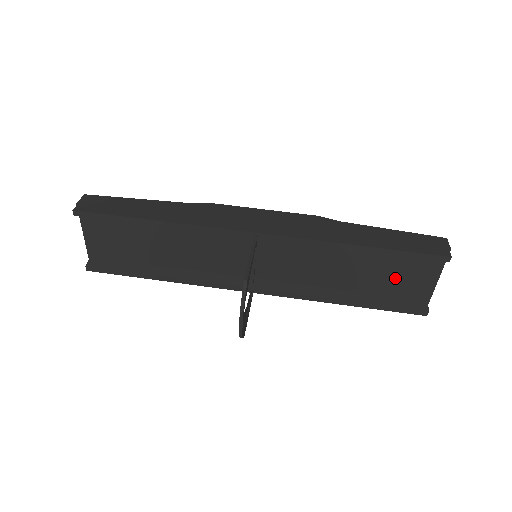
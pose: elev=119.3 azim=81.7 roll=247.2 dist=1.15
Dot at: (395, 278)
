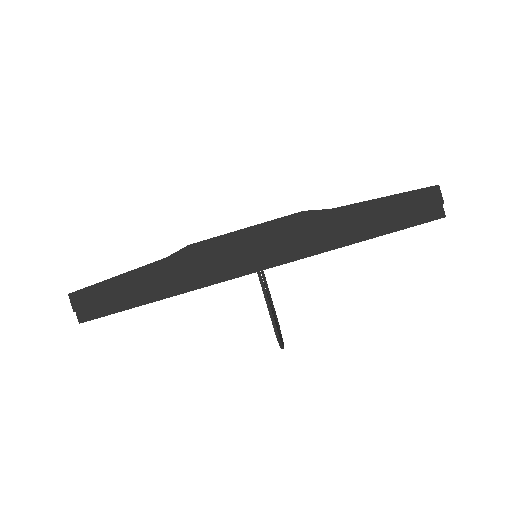
Dot at: occluded
